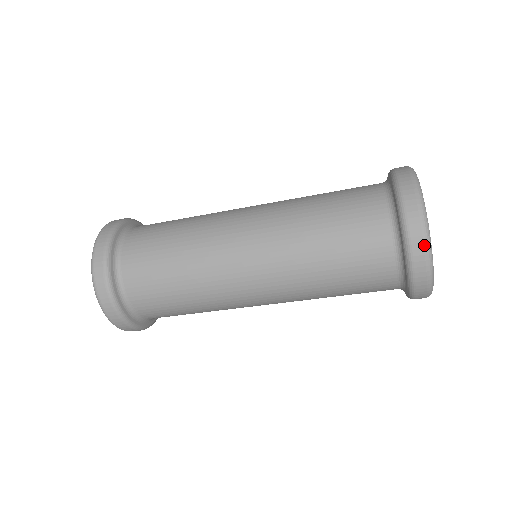
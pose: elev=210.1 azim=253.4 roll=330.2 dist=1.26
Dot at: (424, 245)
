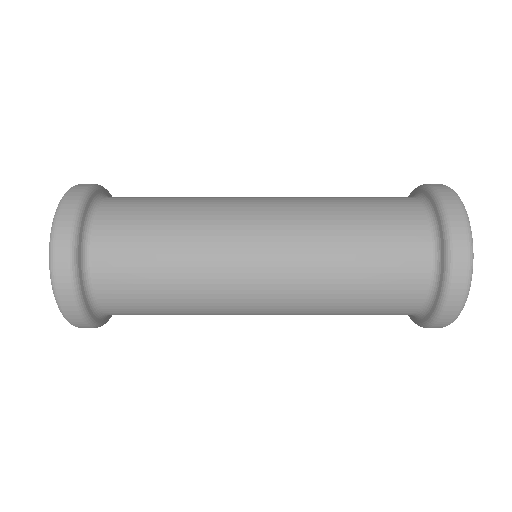
Dot at: occluded
